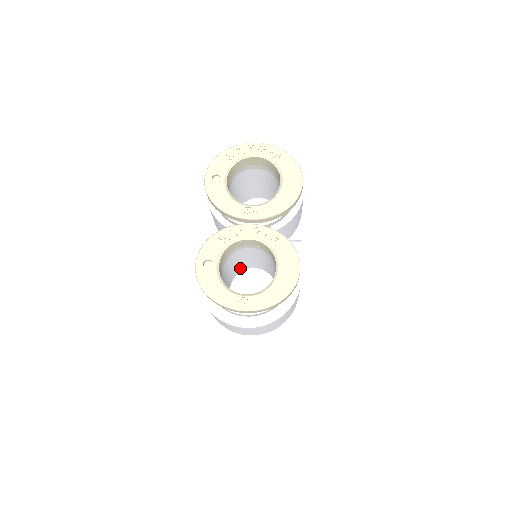
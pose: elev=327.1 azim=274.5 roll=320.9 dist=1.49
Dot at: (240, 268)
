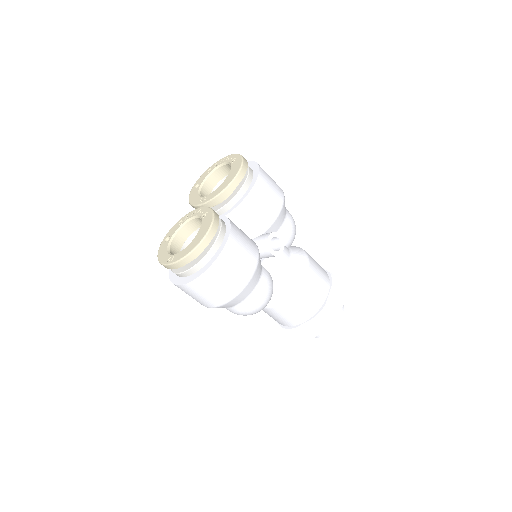
Dot at: occluded
